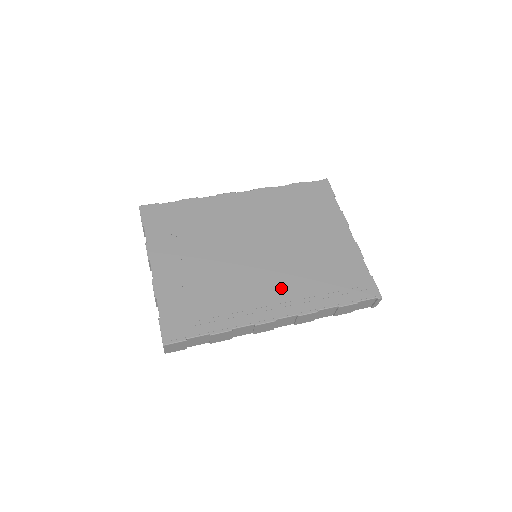
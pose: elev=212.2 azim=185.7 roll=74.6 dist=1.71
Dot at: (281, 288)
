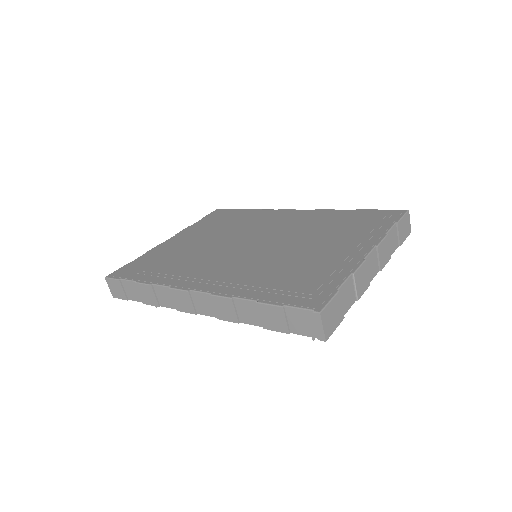
Dot at: (228, 271)
